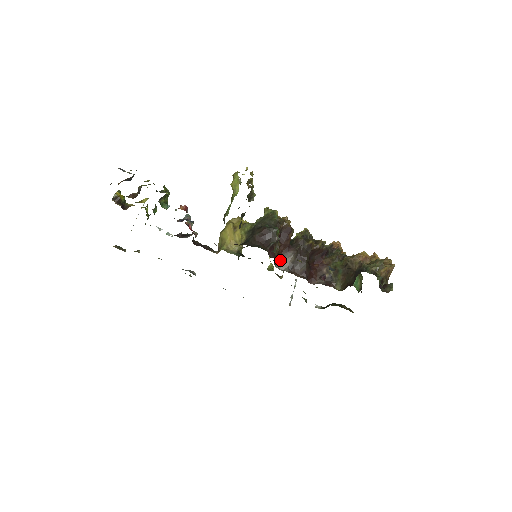
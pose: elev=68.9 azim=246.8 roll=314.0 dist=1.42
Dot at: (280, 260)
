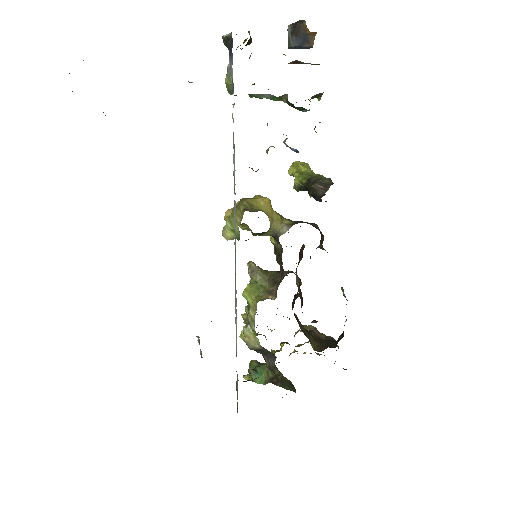
Dot at: (296, 274)
